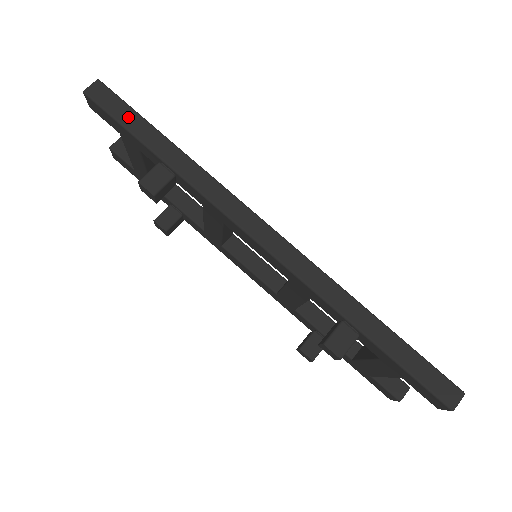
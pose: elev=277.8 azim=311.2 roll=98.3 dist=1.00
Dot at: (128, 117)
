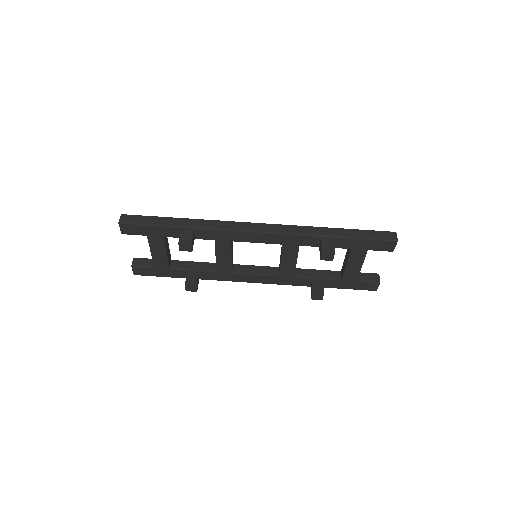
Dot at: (150, 220)
